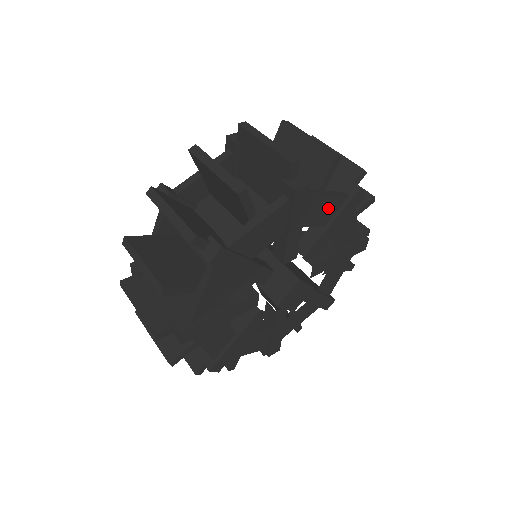
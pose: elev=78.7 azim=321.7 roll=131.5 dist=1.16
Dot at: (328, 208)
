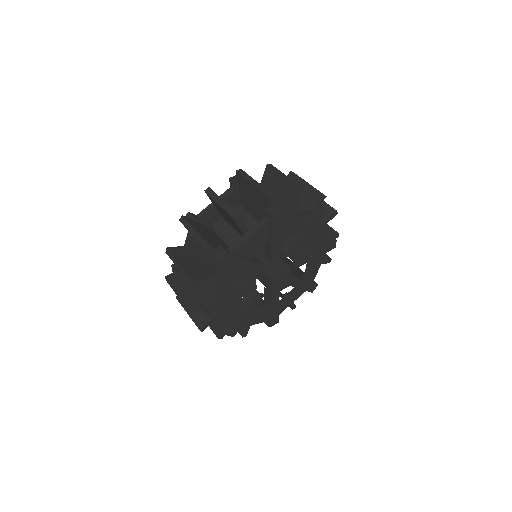
Dot at: (319, 239)
